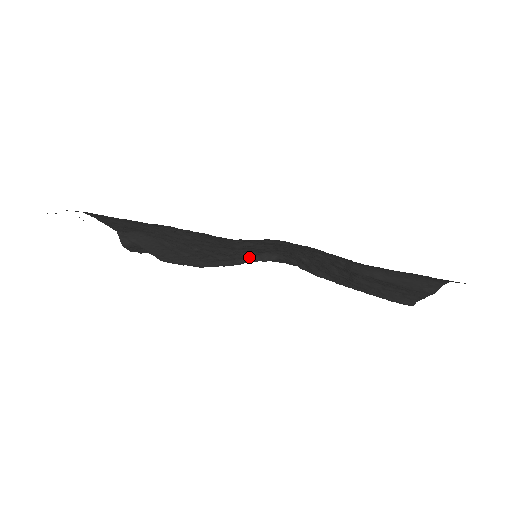
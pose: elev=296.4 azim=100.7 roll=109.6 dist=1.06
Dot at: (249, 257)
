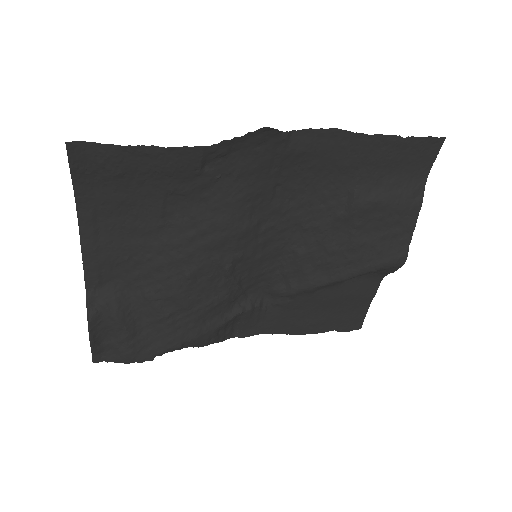
Dot at: (233, 308)
